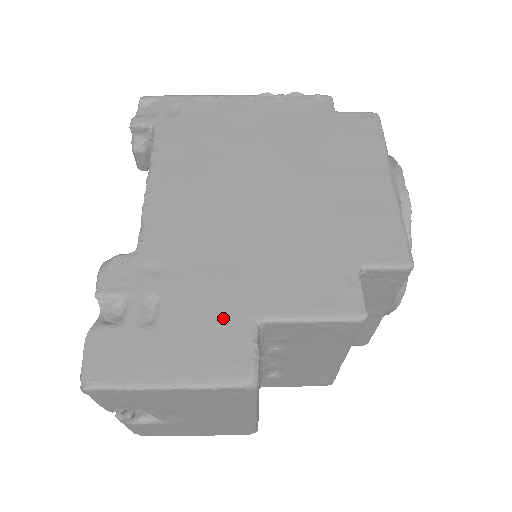
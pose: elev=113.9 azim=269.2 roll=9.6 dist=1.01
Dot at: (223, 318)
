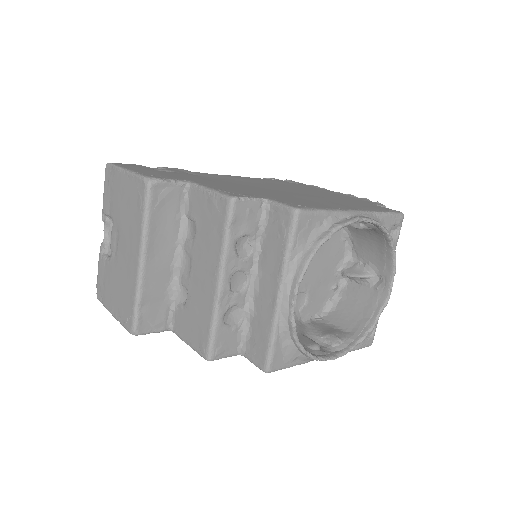
Dot at: (180, 177)
